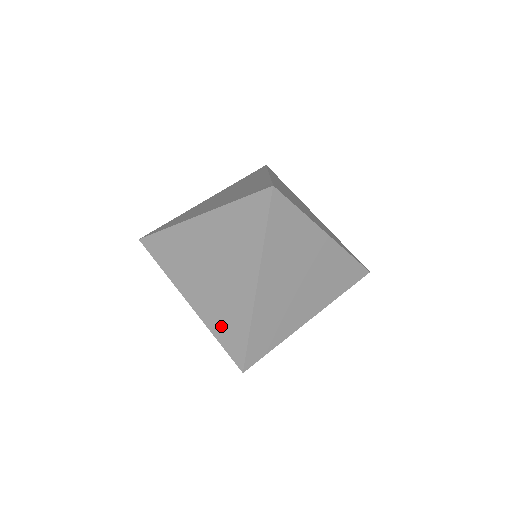
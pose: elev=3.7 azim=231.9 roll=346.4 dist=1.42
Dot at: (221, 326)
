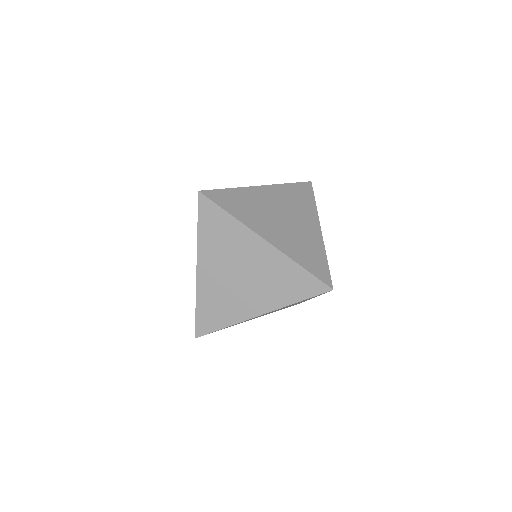
Dot at: (208, 306)
